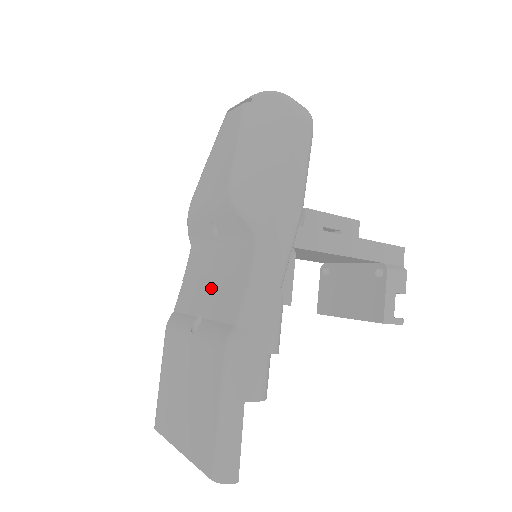
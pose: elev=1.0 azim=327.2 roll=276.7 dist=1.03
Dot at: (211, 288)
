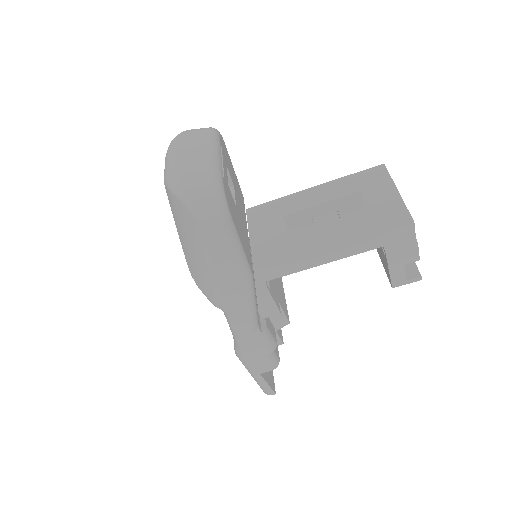
Dot at: occluded
